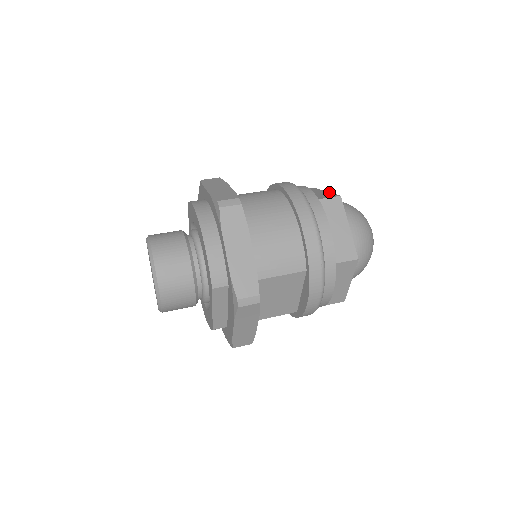
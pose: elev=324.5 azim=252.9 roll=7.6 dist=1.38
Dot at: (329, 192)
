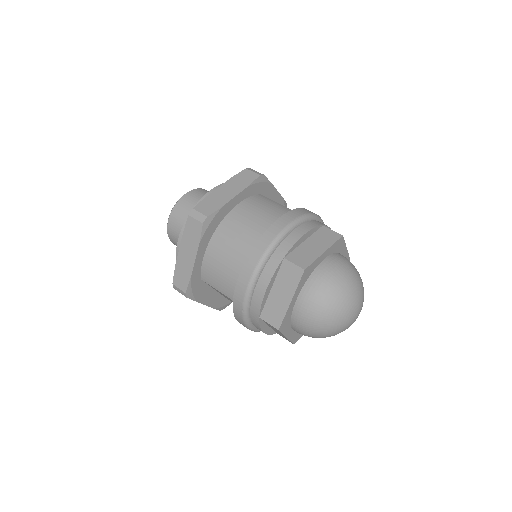
Dot at: (319, 255)
